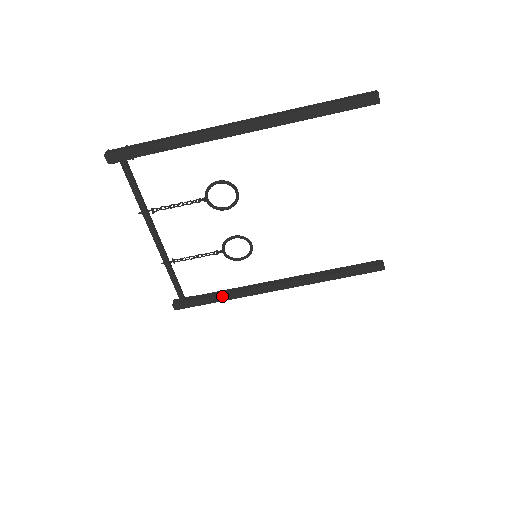
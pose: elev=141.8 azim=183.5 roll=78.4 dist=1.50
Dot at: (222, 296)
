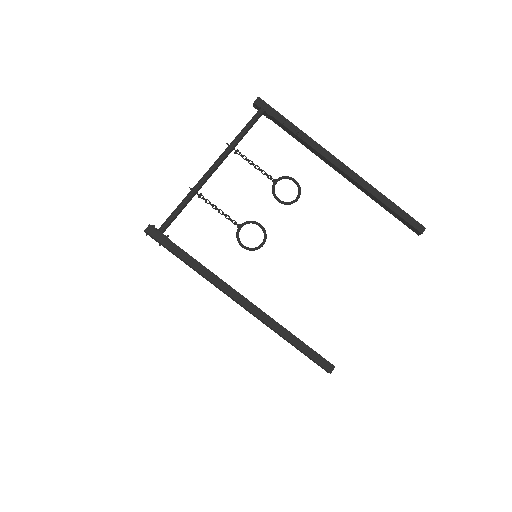
Dot at: (194, 259)
